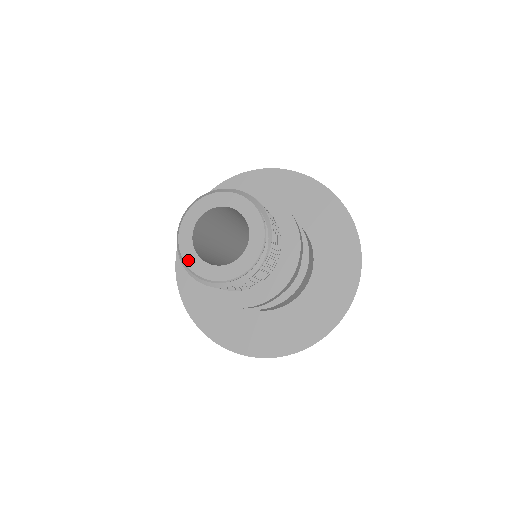
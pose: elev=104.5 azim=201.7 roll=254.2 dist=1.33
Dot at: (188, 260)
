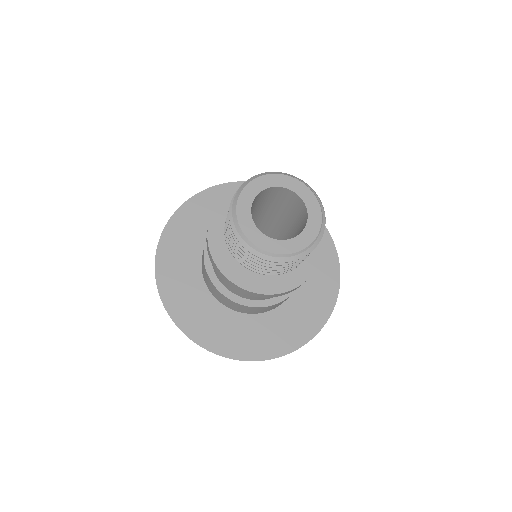
Dot at: (277, 250)
